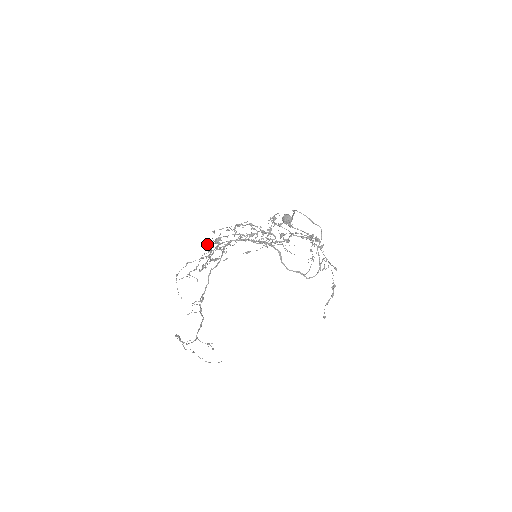
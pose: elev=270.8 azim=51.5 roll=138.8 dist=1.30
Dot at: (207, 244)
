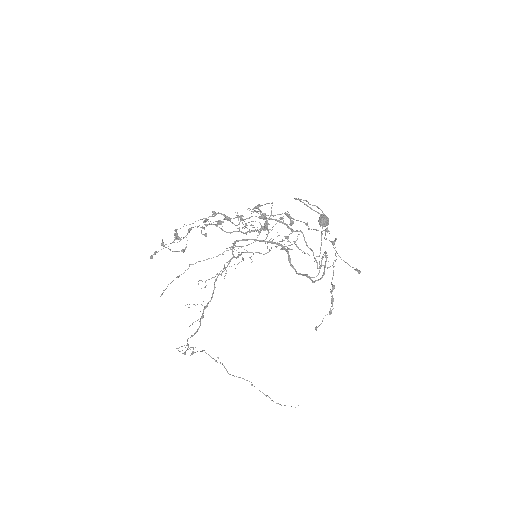
Dot at: (183, 237)
